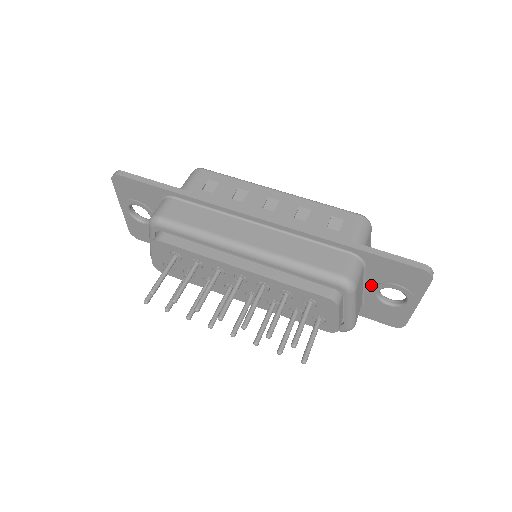
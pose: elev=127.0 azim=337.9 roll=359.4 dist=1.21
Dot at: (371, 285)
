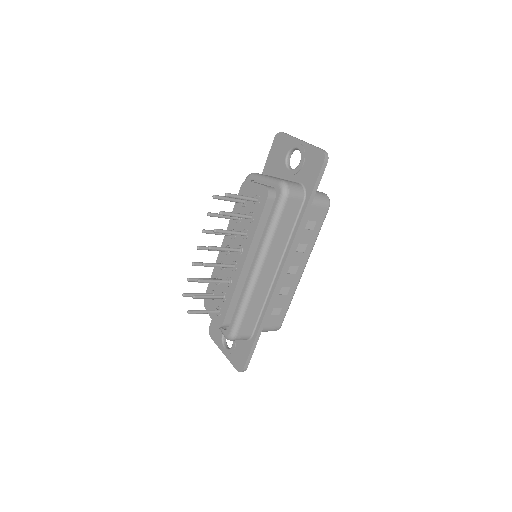
Dot at: (285, 174)
